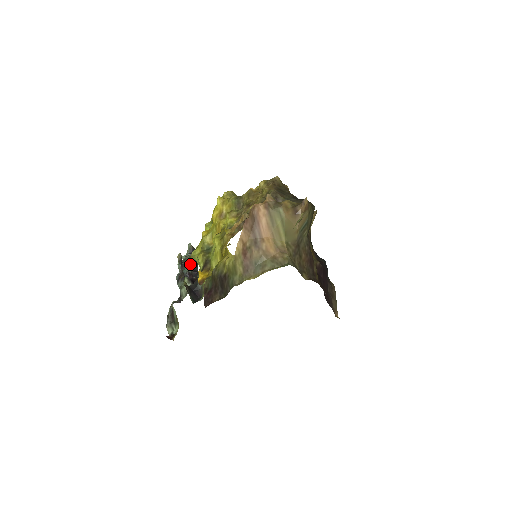
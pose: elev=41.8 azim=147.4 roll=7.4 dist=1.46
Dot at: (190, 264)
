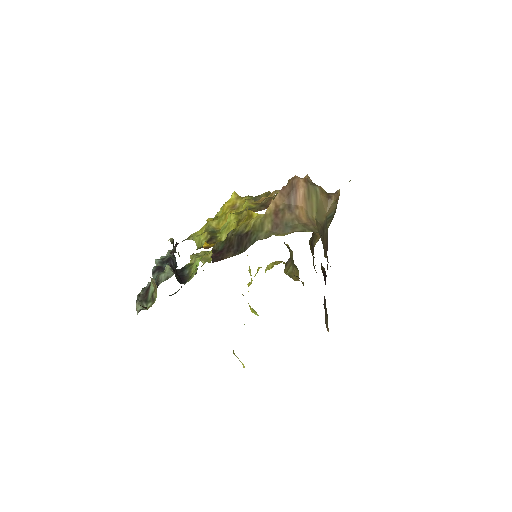
Dot at: (171, 261)
